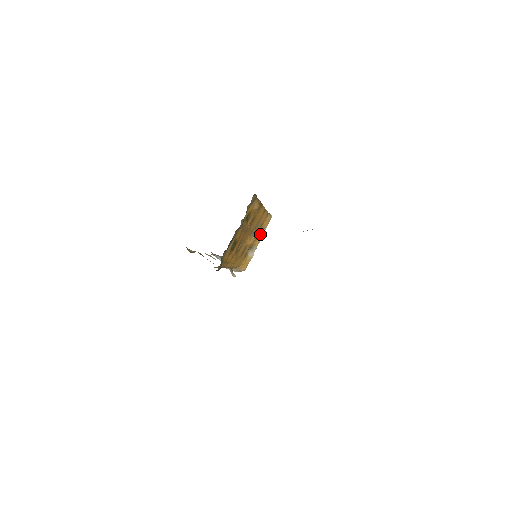
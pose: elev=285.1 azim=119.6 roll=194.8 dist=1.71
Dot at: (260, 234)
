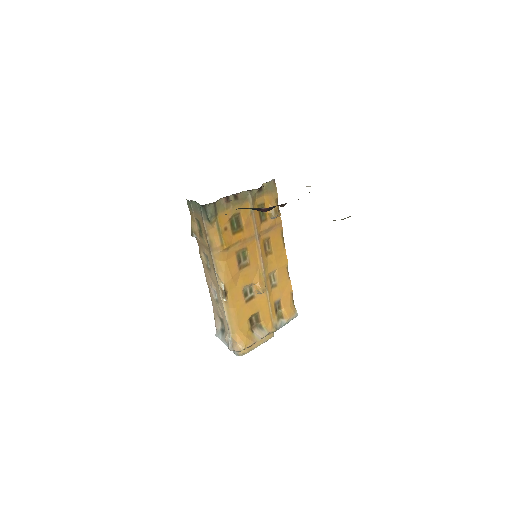
Dot at: (277, 321)
